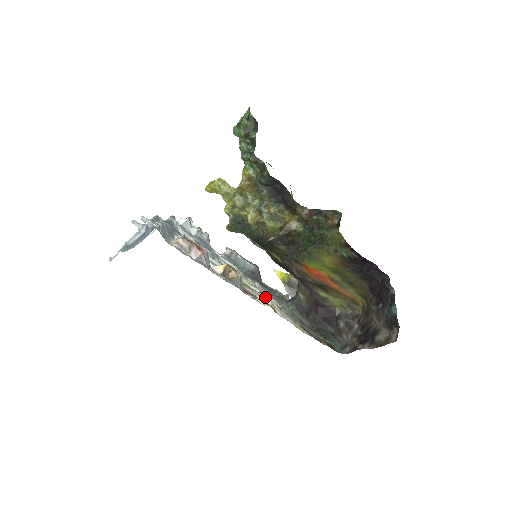
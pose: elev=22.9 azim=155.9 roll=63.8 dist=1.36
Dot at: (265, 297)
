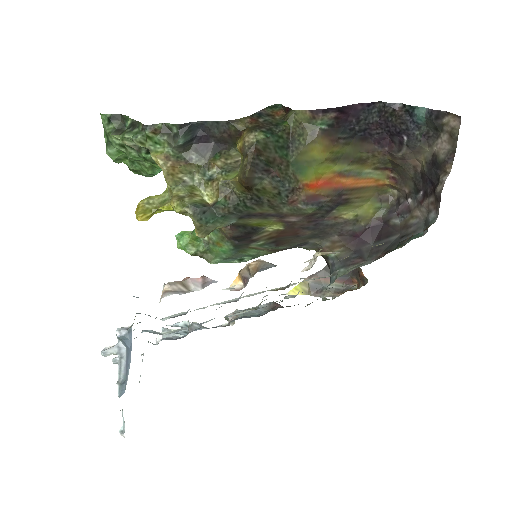
Dot at: occluded
